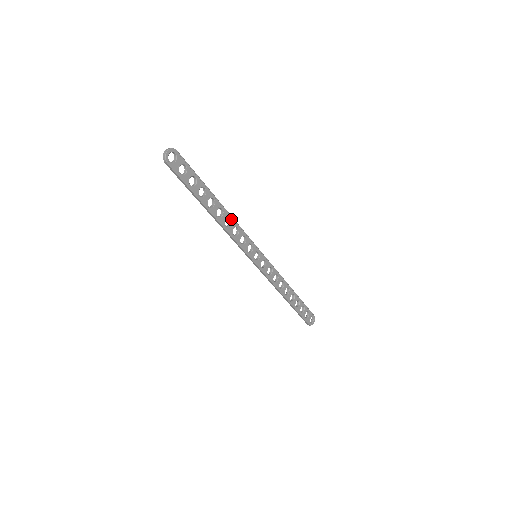
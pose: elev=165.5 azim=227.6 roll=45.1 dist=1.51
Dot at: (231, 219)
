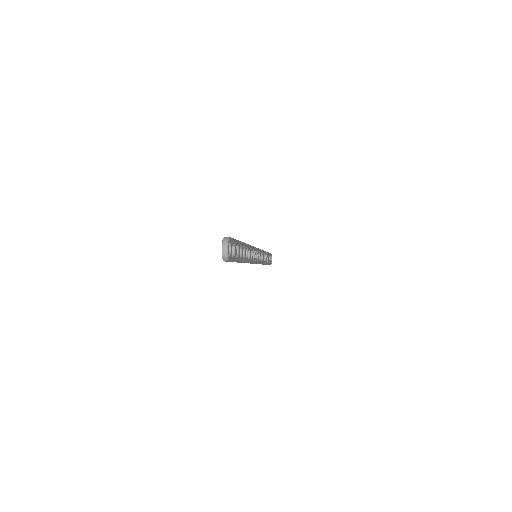
Dot at: (249, 248)
